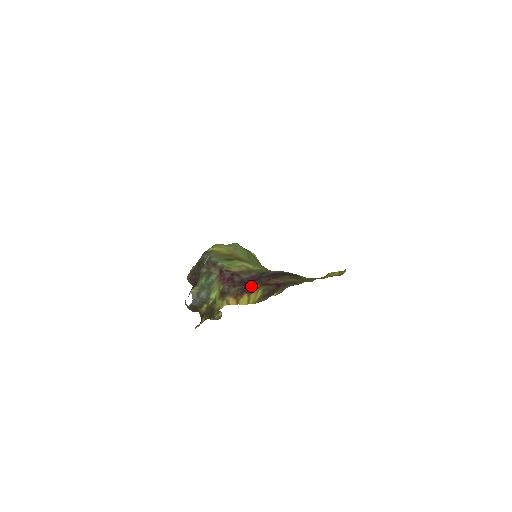
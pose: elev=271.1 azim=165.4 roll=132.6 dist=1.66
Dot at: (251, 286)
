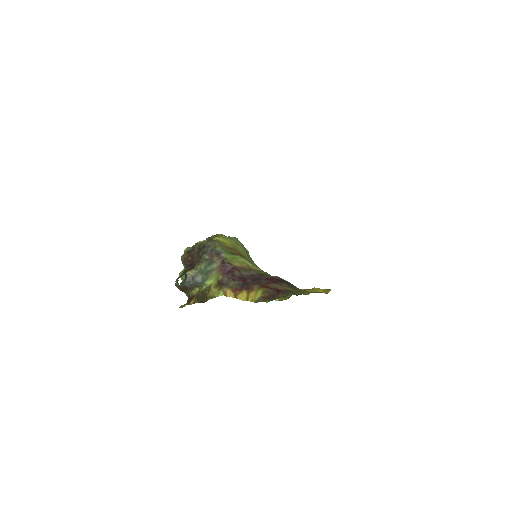
Dot at: (251, 284)
